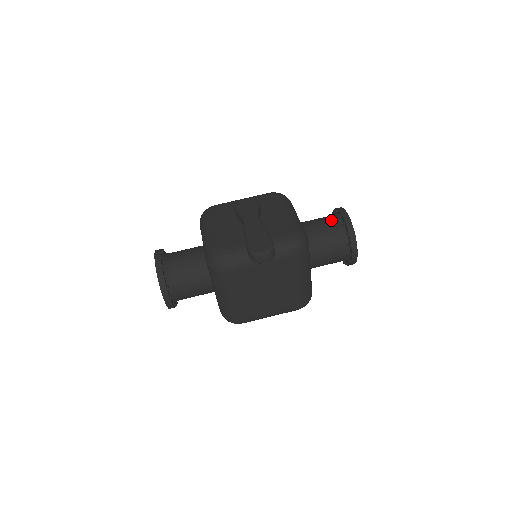
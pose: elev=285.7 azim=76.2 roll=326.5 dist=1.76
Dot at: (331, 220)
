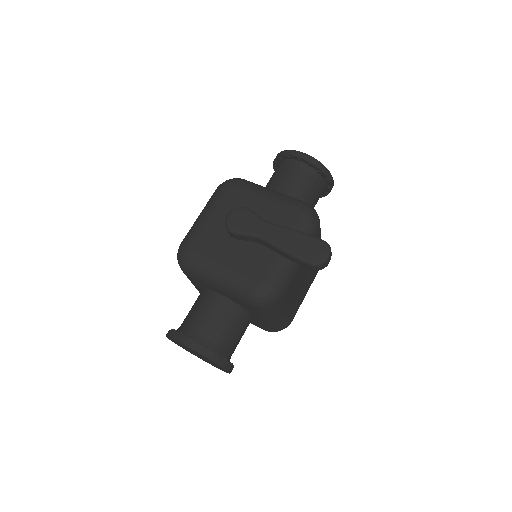
Dot at: (293, 170)
